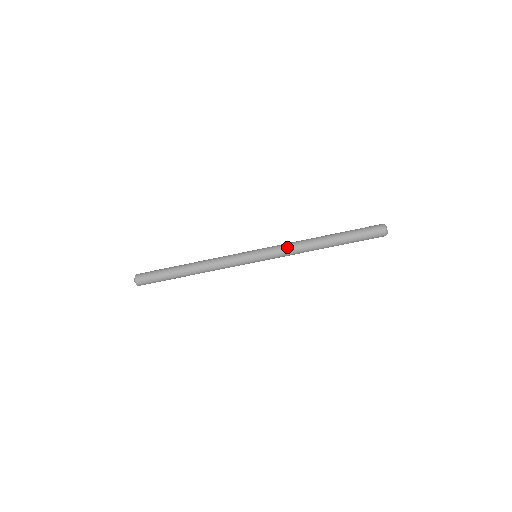
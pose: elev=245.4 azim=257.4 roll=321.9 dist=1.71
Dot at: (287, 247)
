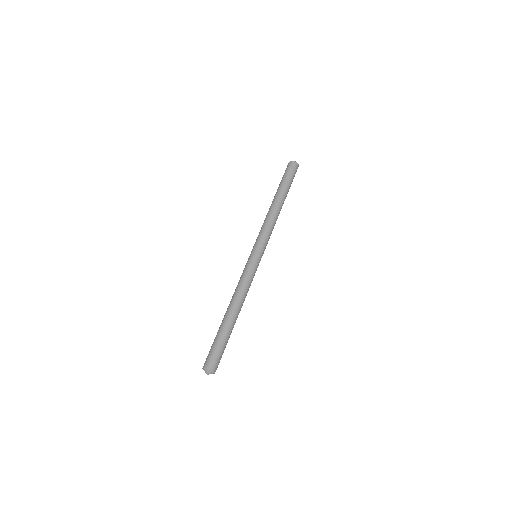
Dot at: (261, 228)
